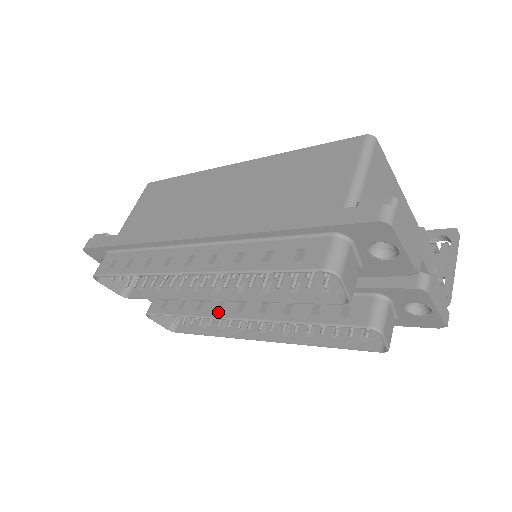
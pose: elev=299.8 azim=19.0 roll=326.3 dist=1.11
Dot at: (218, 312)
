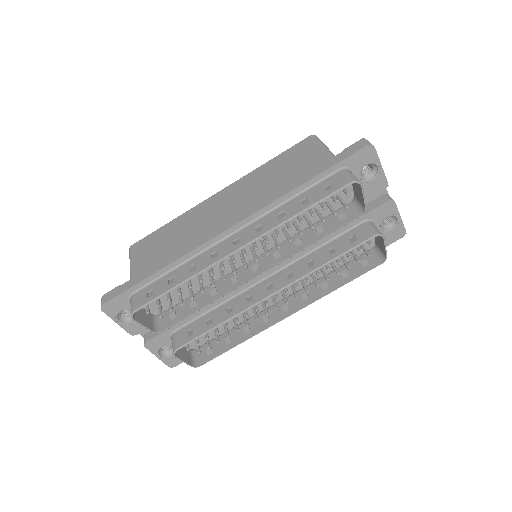
Dot at: (252, 301)
